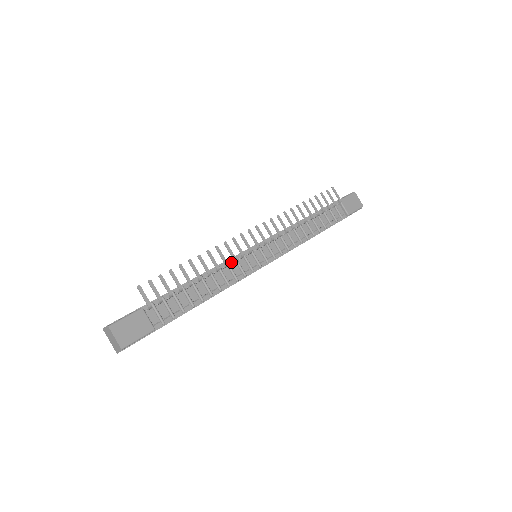
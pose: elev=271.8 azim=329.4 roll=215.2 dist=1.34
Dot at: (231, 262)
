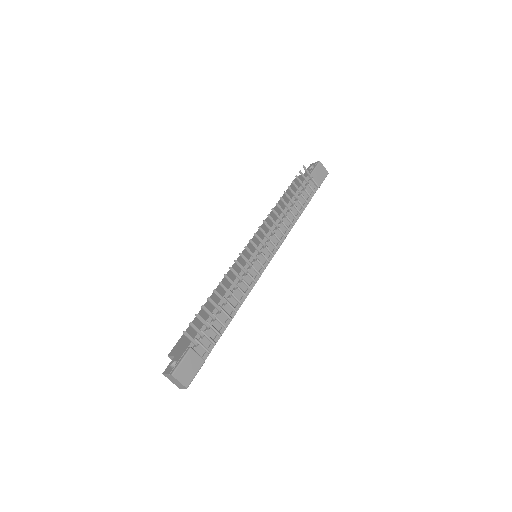
Dot at: (242, 274)
